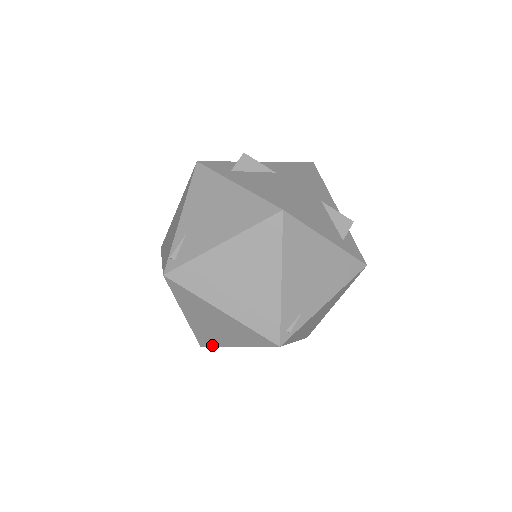
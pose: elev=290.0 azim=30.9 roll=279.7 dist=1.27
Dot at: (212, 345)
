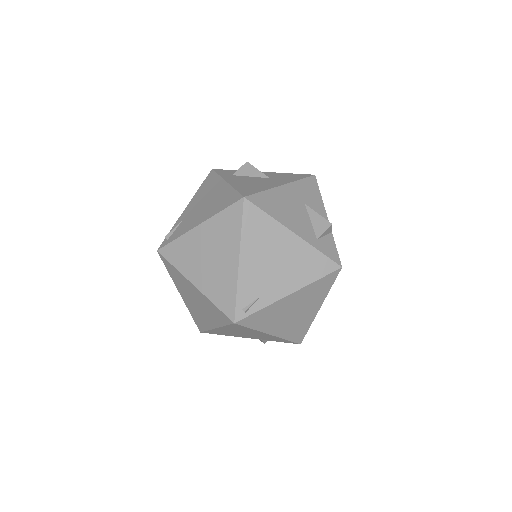
Dot at: (204, 329)
